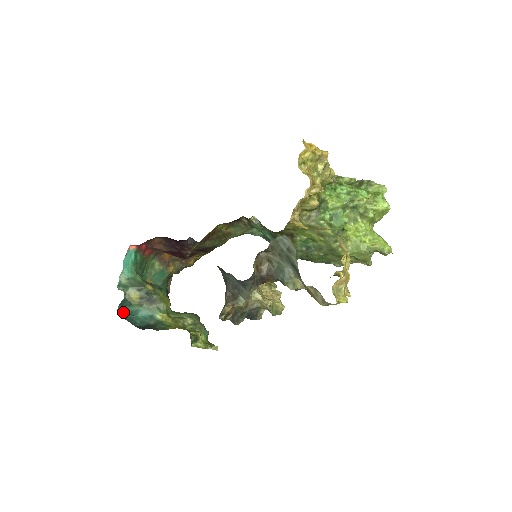
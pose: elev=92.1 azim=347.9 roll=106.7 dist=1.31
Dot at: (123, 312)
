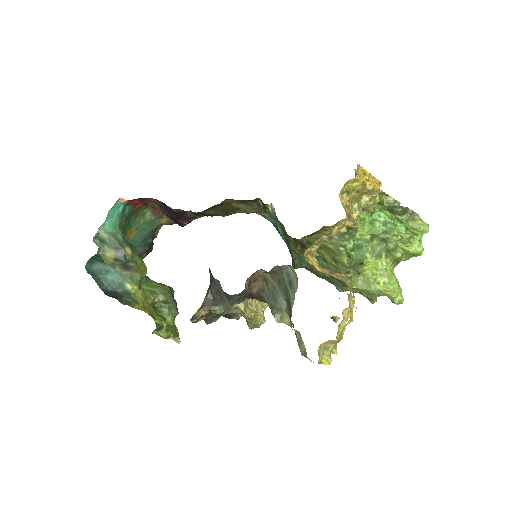
Dot at: (92, 267)
